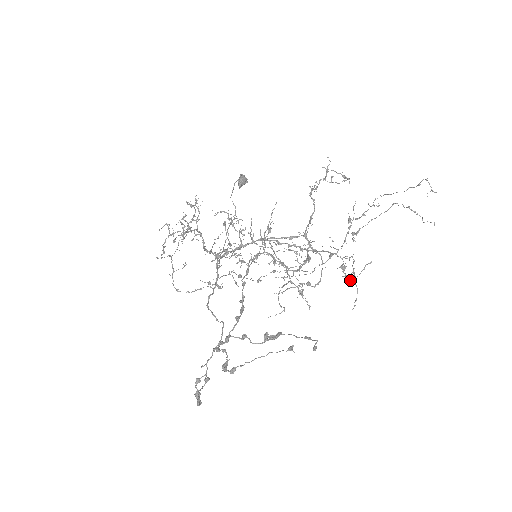
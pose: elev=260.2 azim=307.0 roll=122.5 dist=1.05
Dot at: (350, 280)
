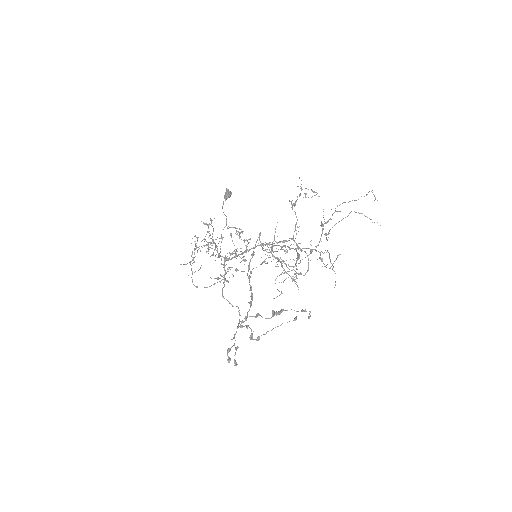
Dot at: occluded
